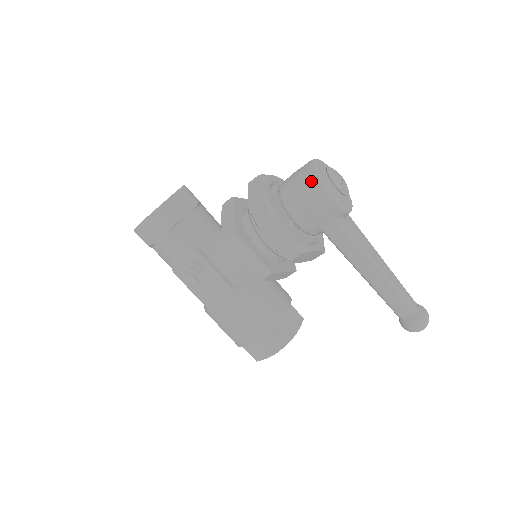
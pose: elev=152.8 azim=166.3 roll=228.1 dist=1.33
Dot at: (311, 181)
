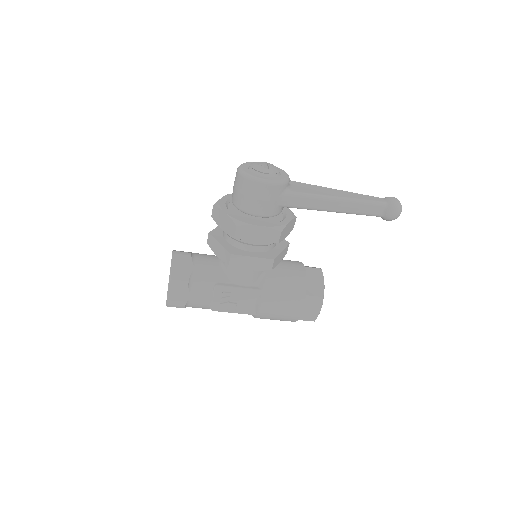
Dot at: (248, 184)
